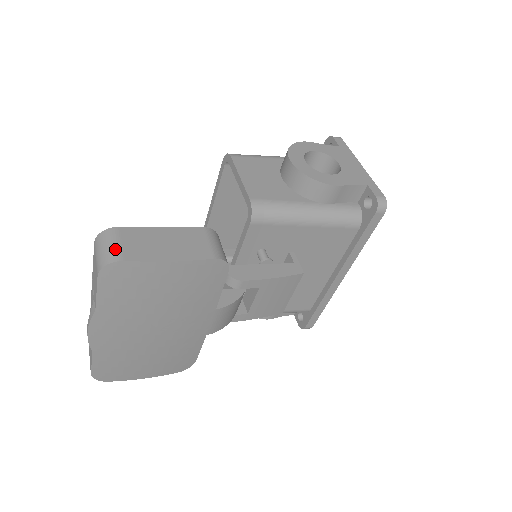
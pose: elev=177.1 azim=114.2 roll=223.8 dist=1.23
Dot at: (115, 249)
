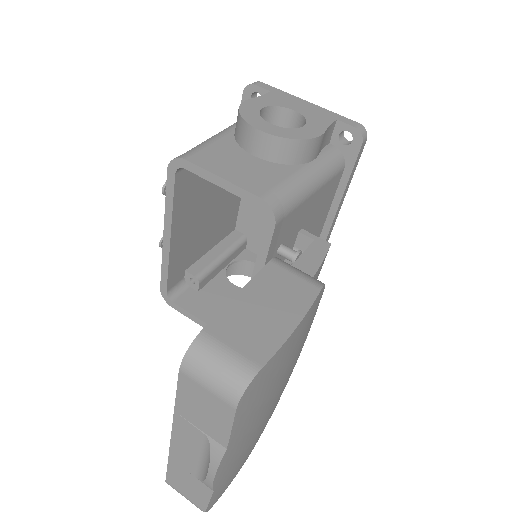
Dot at: (235, 361)
